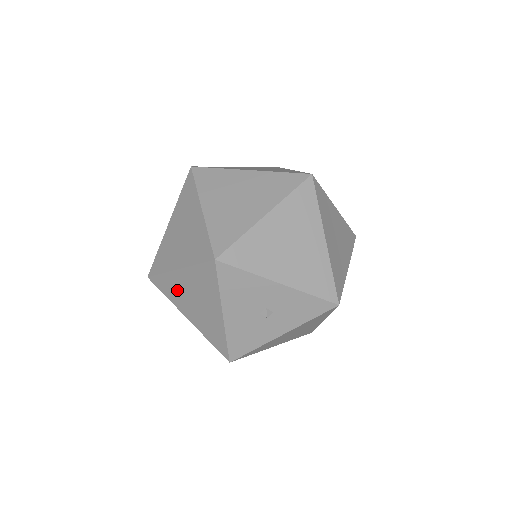
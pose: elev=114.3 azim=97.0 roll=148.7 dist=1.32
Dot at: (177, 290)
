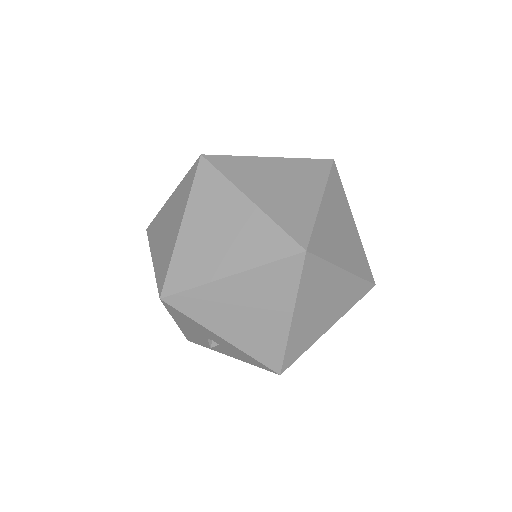
Dot at: occluded
